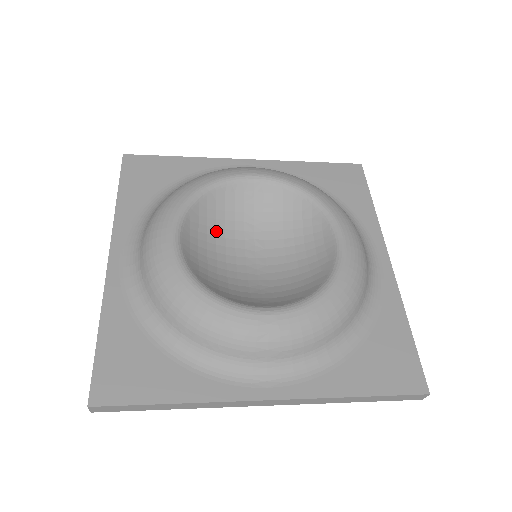
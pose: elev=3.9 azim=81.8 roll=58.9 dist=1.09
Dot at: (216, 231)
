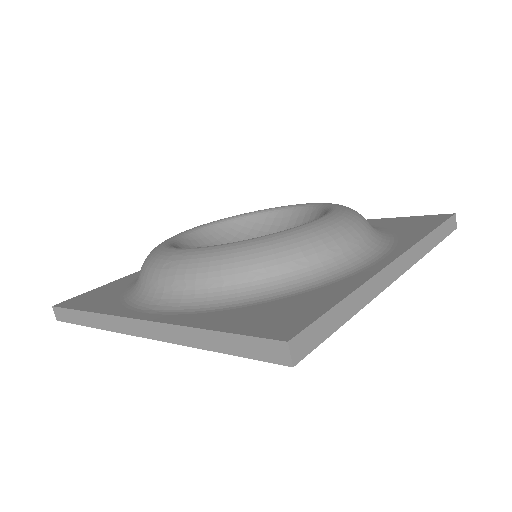
Dot at: occluded
